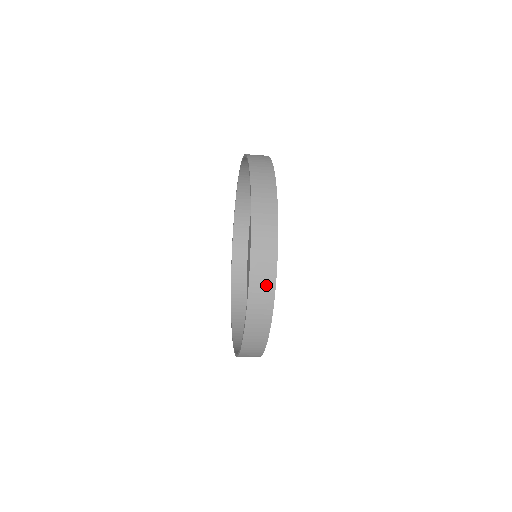
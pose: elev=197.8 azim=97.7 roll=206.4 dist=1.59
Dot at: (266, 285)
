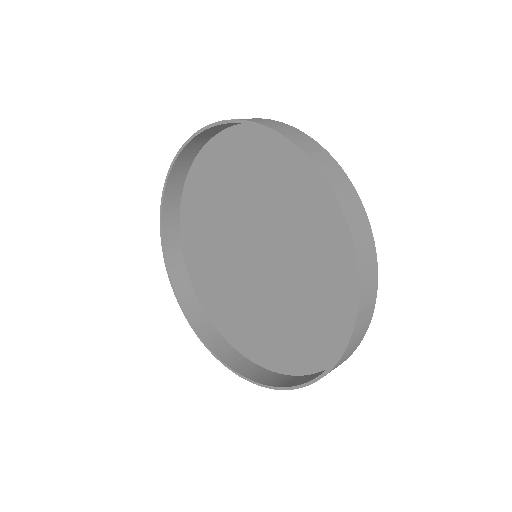
Dot at: occluded
